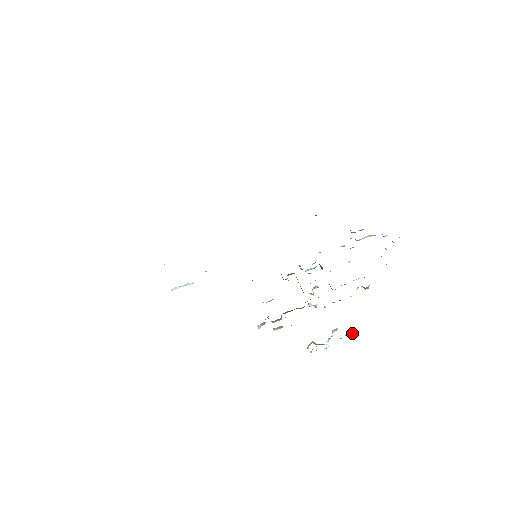
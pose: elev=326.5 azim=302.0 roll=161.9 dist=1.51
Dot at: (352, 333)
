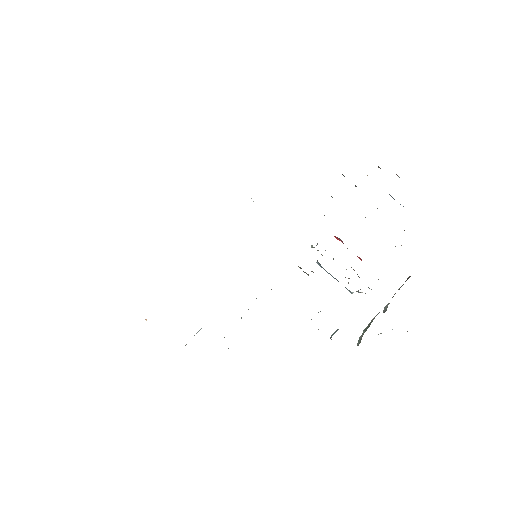
Dot at: occluded
